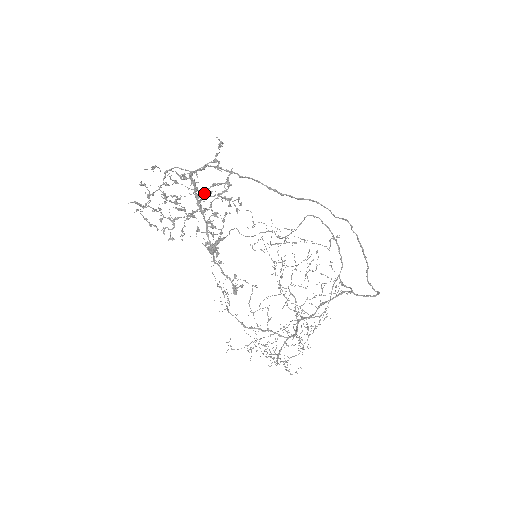
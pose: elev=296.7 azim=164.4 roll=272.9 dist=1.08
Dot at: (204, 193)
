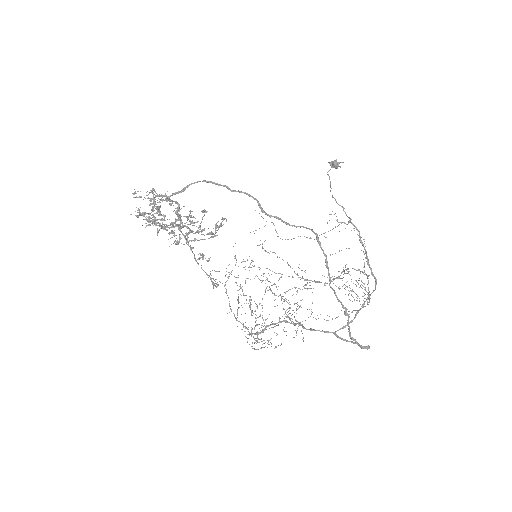
Dot at: (165, 226)
